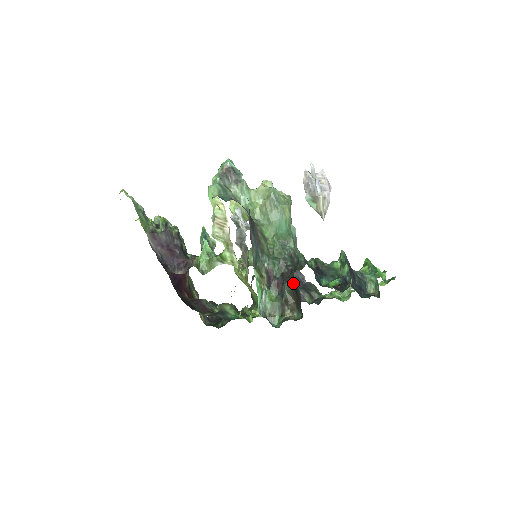
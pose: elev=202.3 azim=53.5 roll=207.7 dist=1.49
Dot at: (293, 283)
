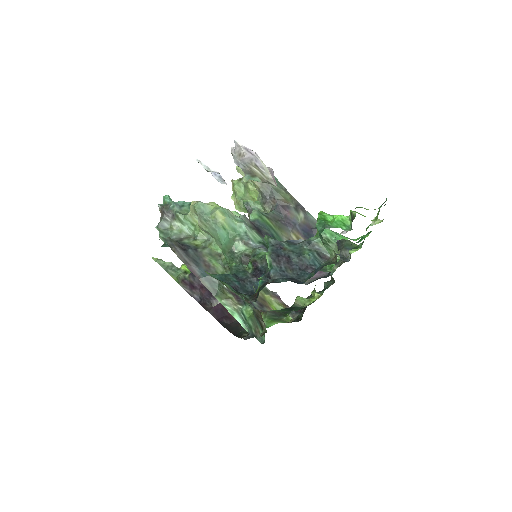
Dot at: occluded
